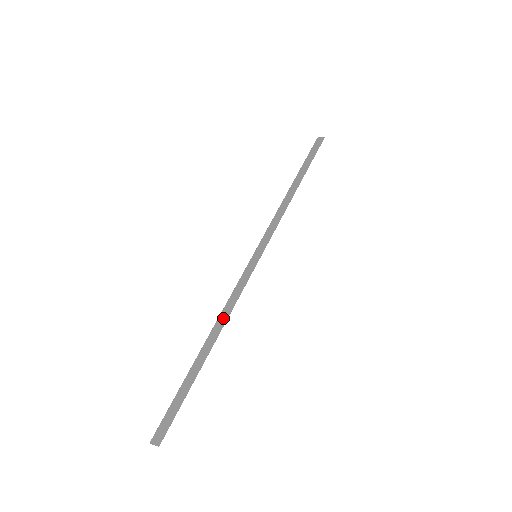
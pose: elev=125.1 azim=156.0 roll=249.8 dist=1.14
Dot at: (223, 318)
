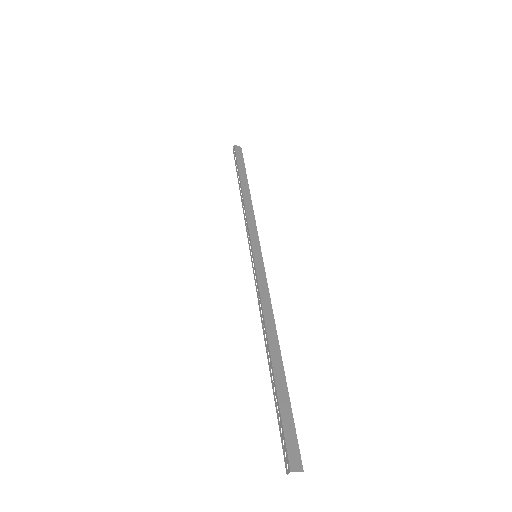
Dot at: (270, 321)
